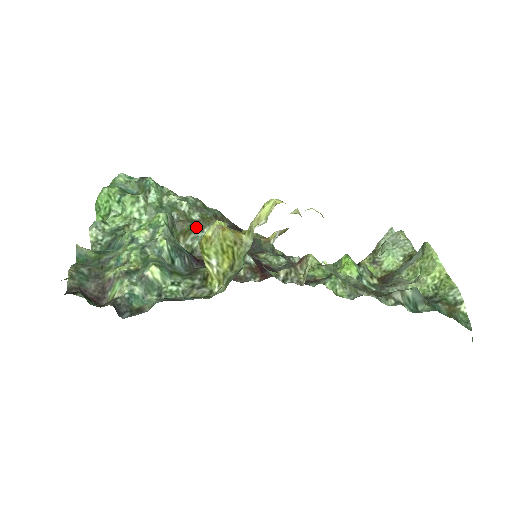
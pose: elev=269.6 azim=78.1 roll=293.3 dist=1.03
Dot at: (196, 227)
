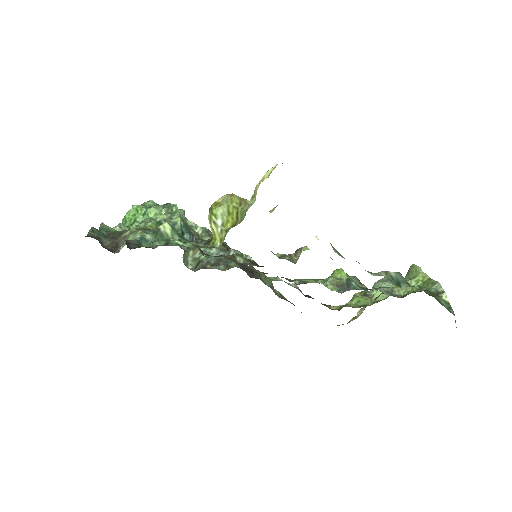
Dot at: occluded
